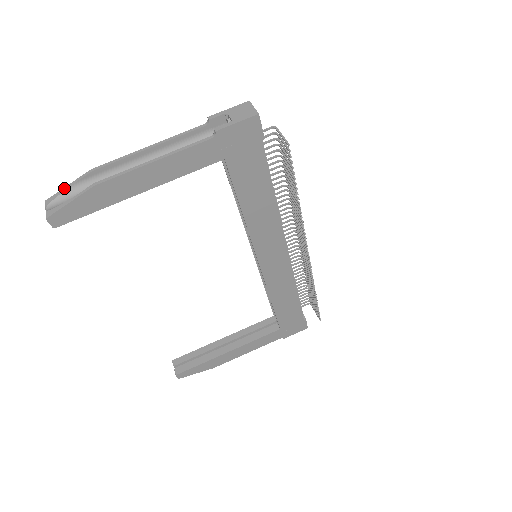
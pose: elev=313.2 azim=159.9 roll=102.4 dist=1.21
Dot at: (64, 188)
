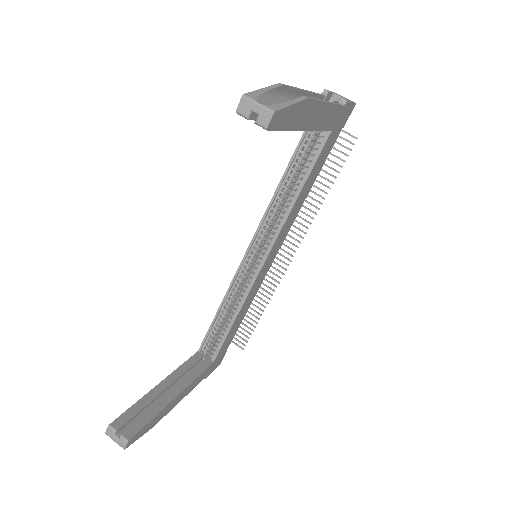
Dot at: (261, 89)
